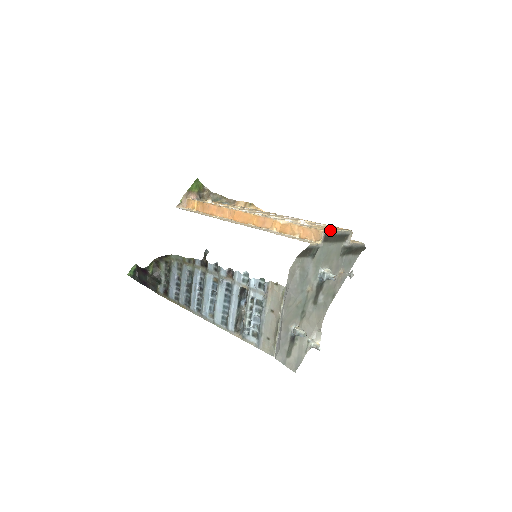
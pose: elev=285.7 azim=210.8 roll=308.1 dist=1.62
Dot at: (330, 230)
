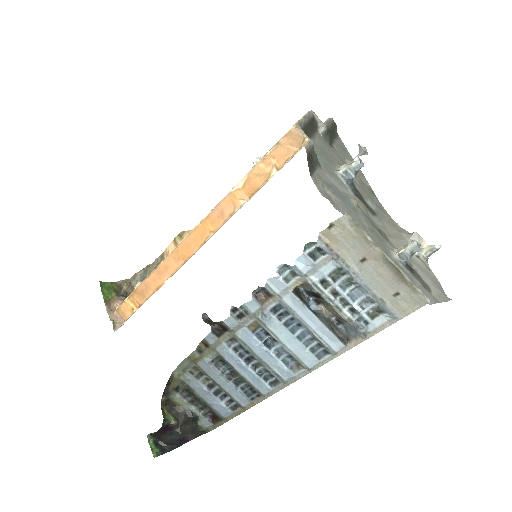
Dot at: (298, 121)
